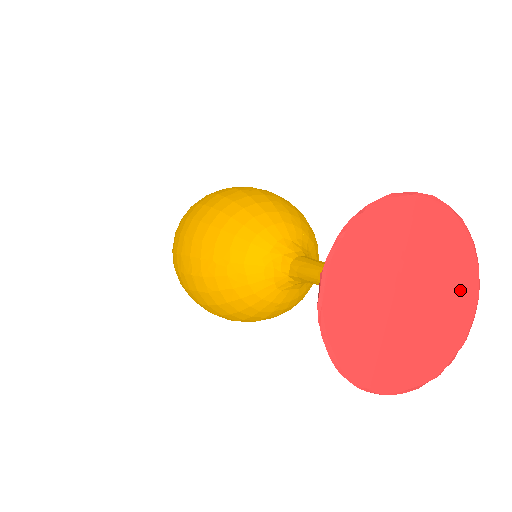
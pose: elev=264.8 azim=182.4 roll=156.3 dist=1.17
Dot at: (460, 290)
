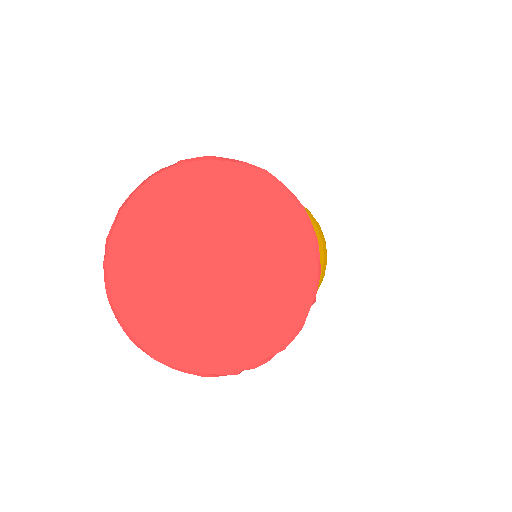
Dot at: (283, 287)
